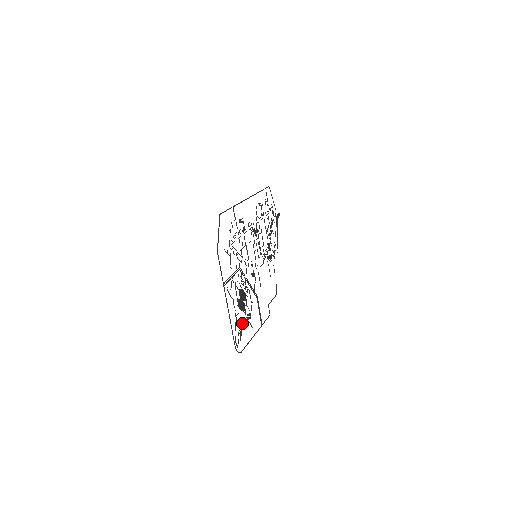
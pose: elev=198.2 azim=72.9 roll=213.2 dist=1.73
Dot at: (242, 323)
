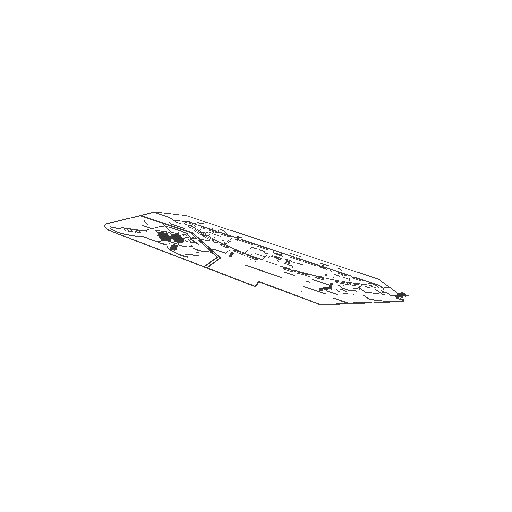
Dot at: occluded
